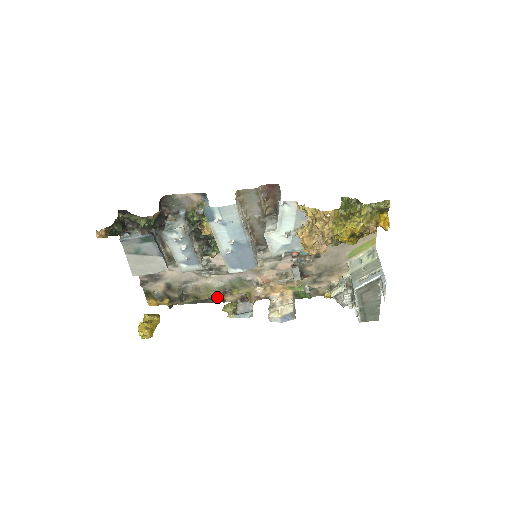
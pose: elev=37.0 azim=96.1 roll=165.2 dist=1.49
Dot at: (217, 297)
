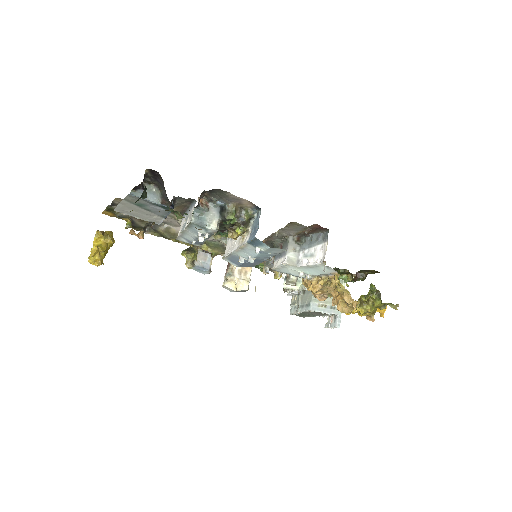
Dot at: occluded
